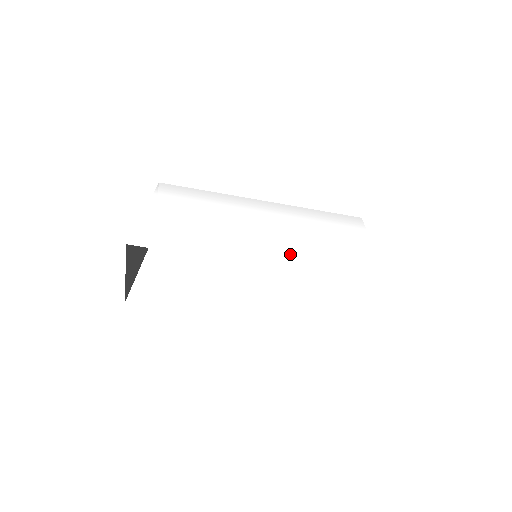
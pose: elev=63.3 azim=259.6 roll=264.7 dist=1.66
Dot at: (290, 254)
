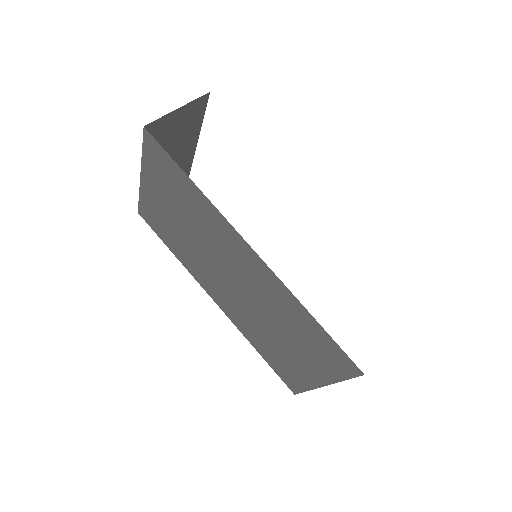
Dot at: occluded
